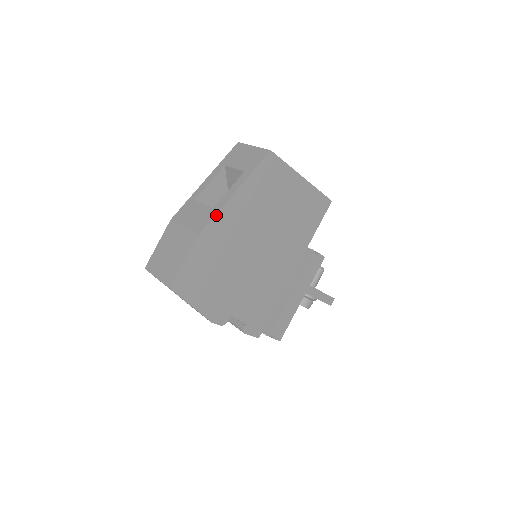
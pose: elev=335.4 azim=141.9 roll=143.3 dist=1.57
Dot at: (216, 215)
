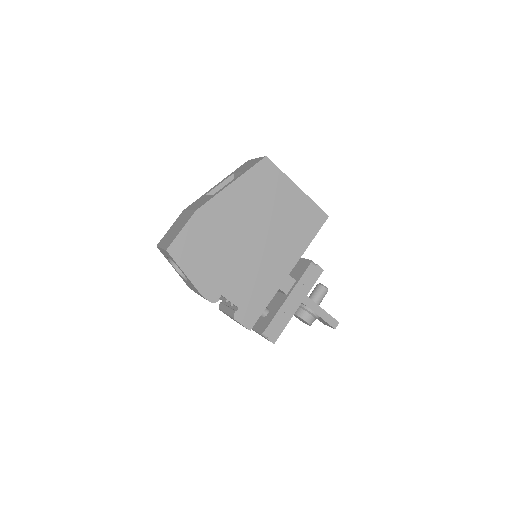
Dot at: (213, 198)
